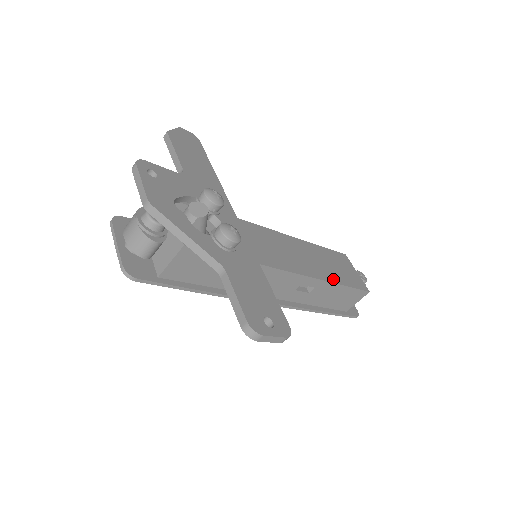
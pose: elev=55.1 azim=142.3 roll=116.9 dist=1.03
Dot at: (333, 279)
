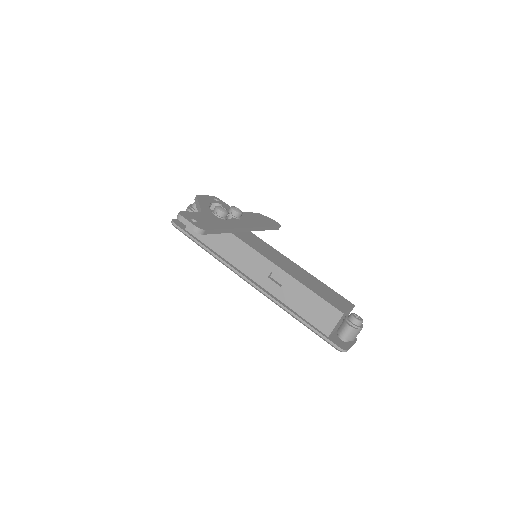
Dot at: (303, 283)
